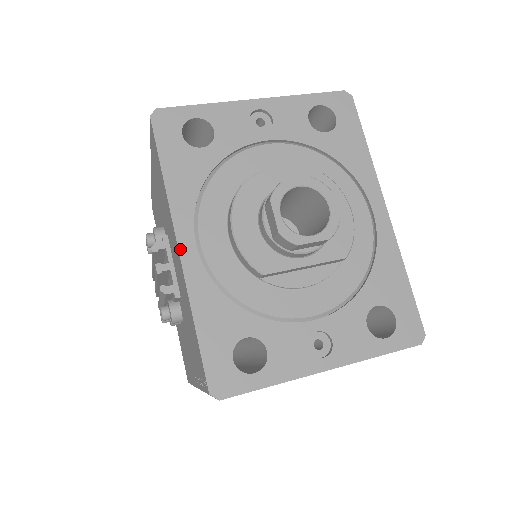
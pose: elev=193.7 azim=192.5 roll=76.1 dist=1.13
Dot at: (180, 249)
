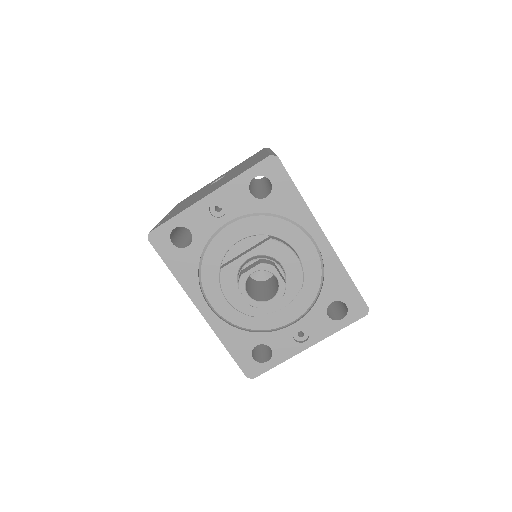
Dot at: (201, 313)
